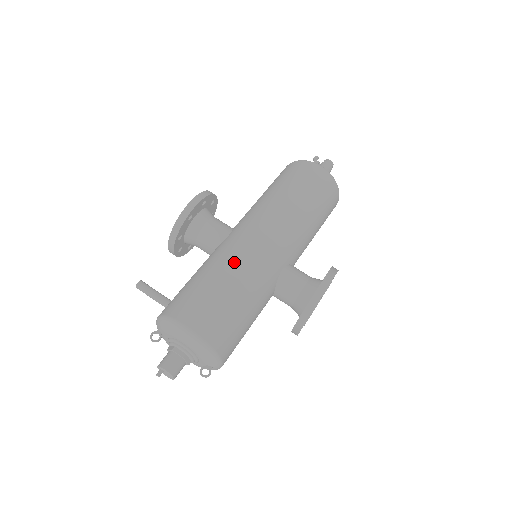
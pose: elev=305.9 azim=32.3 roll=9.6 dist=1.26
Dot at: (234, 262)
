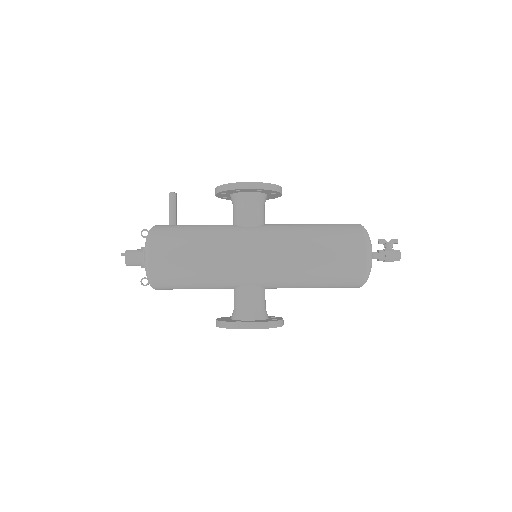
Dot at: (220, 250)
